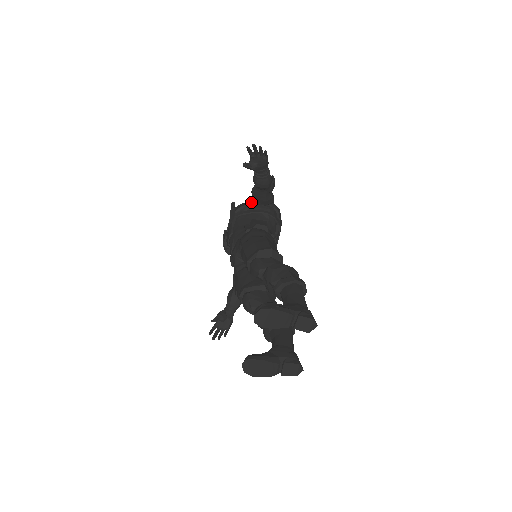
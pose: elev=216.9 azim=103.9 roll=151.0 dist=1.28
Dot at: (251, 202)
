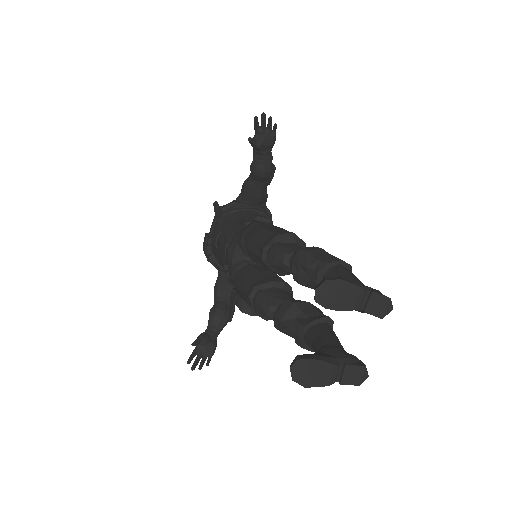
Dot at: (240, 200)
